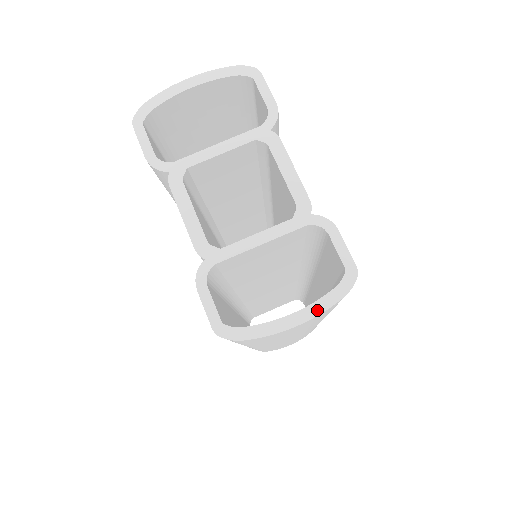
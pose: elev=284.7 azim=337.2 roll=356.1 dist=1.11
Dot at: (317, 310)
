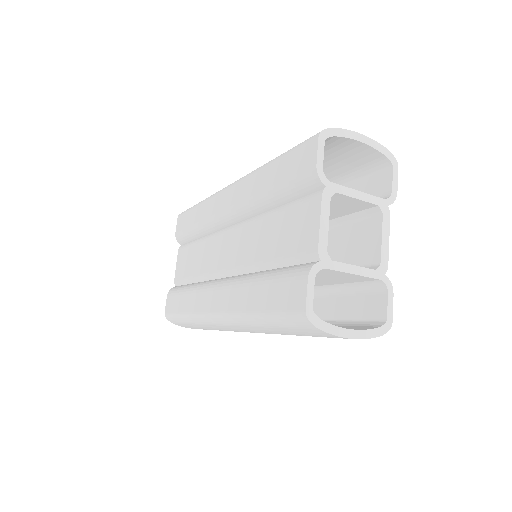
Dot at: (364, 336)
